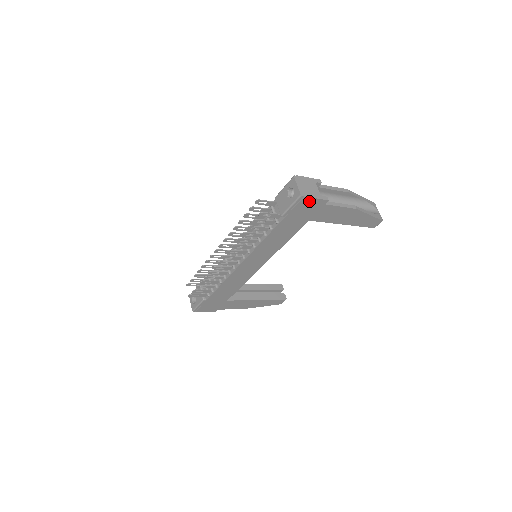
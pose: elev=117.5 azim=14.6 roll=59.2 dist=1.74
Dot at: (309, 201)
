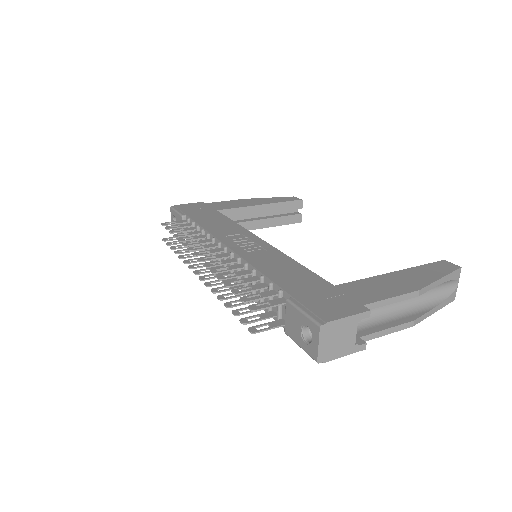
Dot at: occluded
